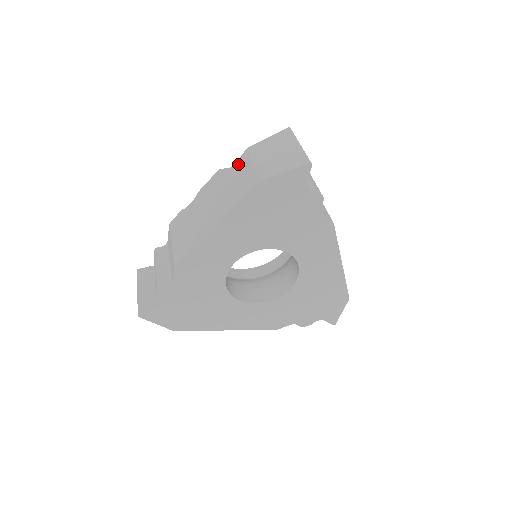
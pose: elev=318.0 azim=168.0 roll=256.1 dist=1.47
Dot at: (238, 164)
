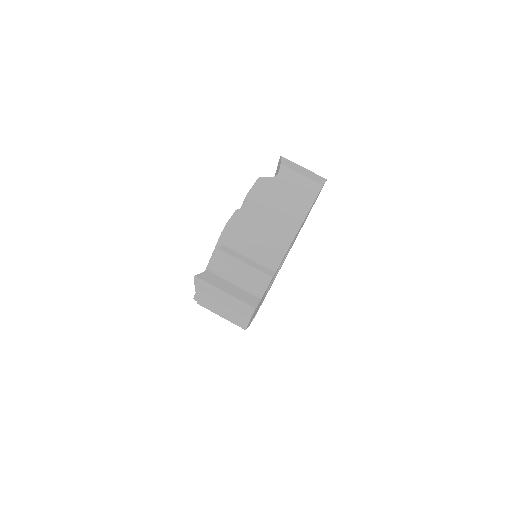
Dot at: occluded
